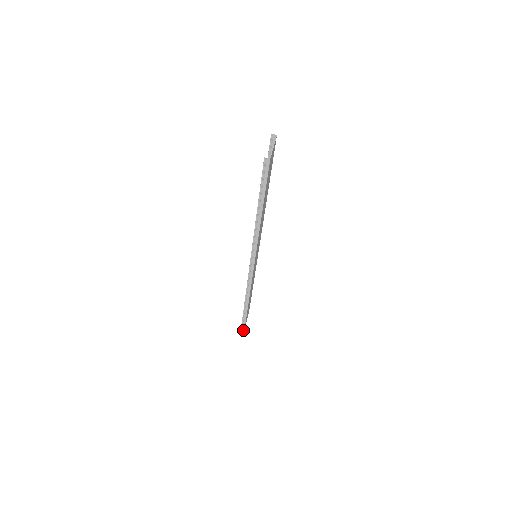
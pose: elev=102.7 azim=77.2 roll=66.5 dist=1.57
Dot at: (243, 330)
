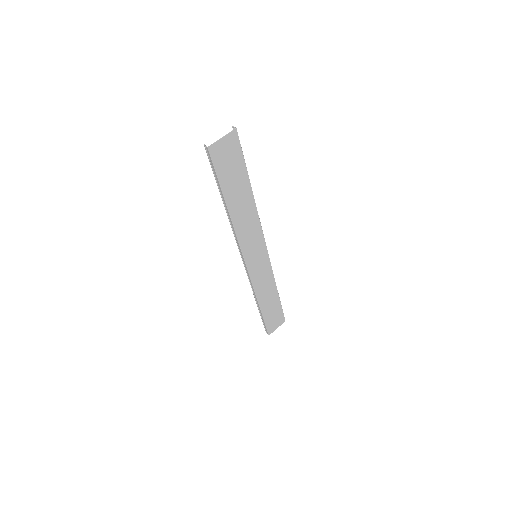
Dot at: (268, 334)
